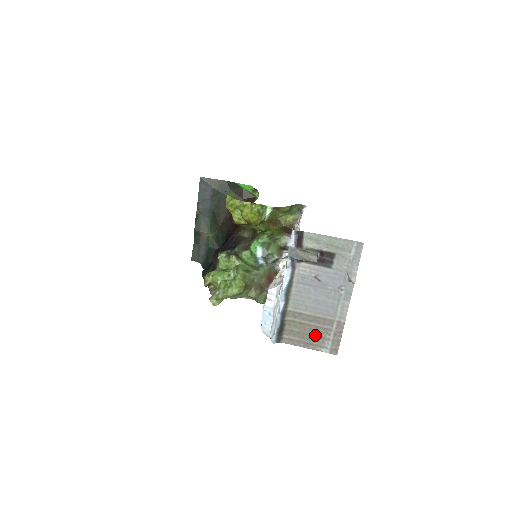
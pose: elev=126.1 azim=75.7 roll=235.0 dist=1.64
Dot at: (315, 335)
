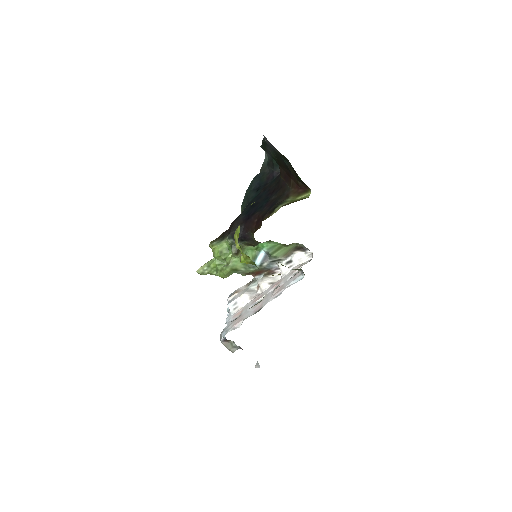
Dot at: occluded
